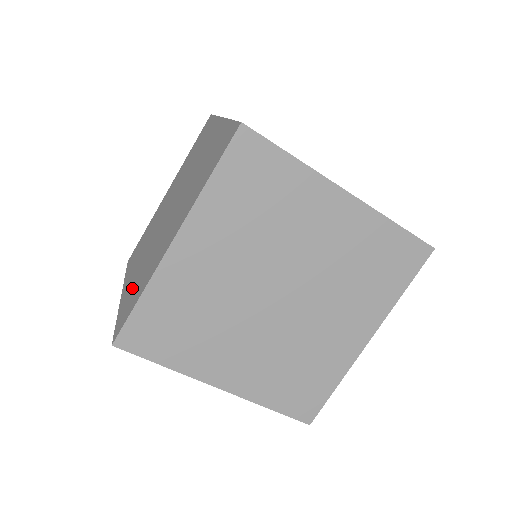
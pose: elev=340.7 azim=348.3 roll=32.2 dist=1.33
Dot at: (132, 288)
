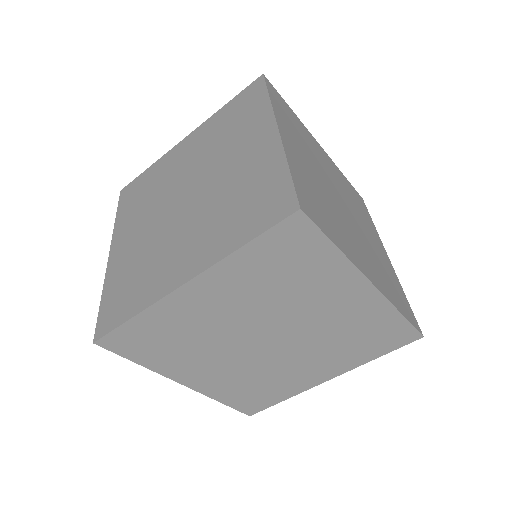
Dot at: (124, 274)
